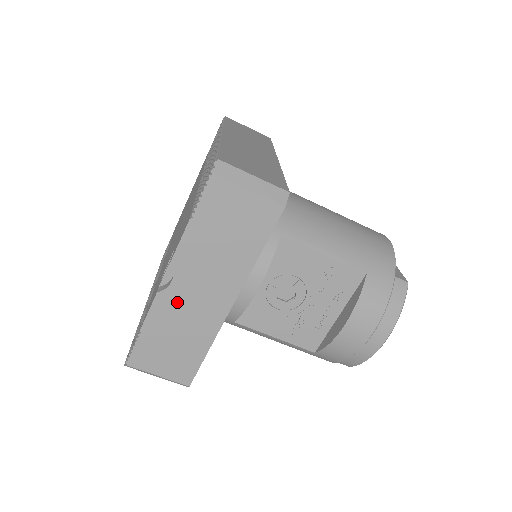
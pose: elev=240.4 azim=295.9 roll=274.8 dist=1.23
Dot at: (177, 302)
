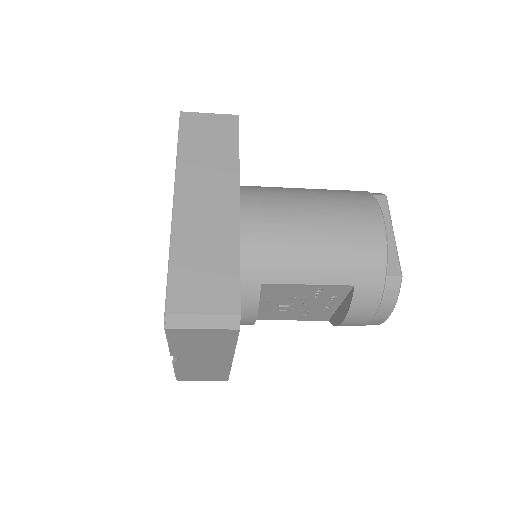
Dot at: (190, 364)
